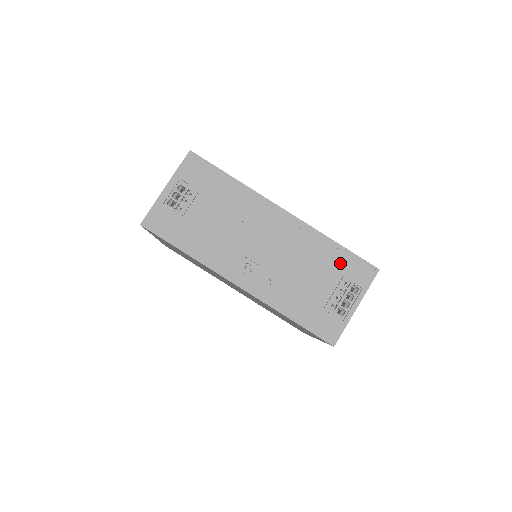
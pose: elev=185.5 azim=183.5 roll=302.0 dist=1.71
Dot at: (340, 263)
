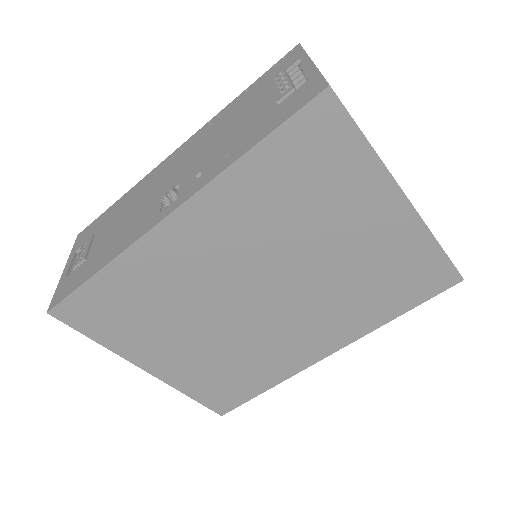
Dot at: (257, 89)
